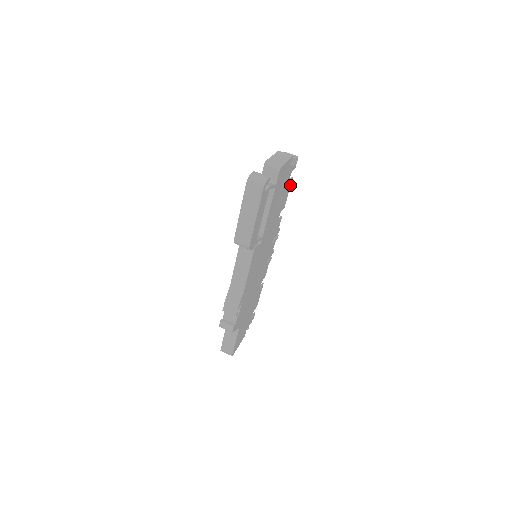
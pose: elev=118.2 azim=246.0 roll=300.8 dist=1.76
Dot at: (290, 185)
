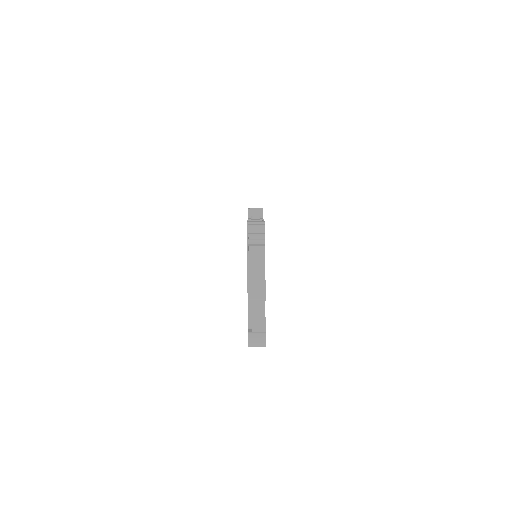
Dot at: occluded
